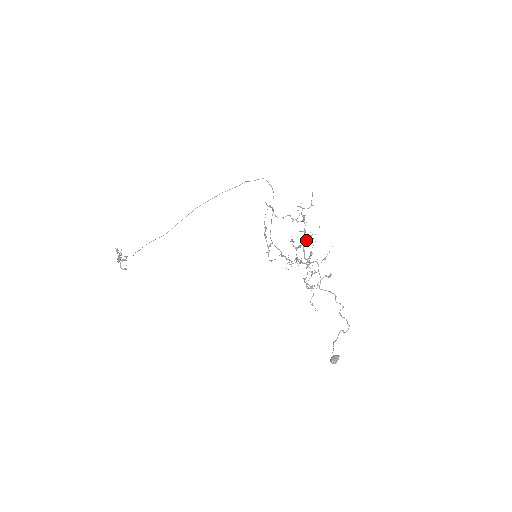
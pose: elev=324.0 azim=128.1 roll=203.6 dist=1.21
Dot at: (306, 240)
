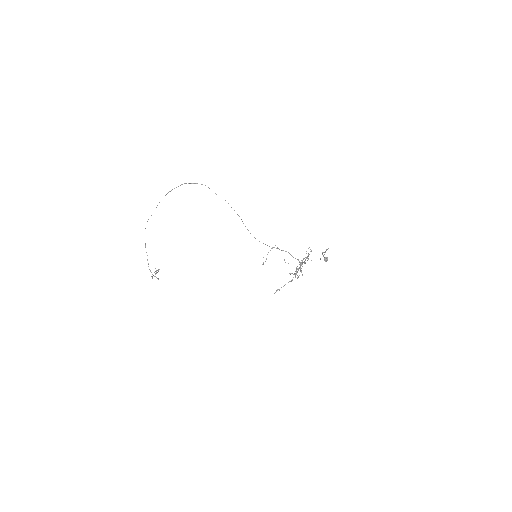
Dot at: occluded
